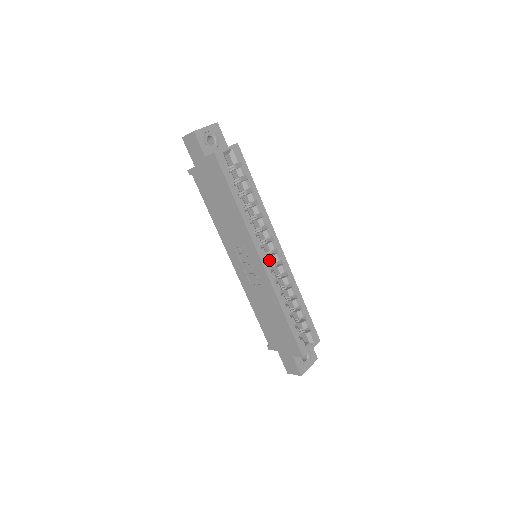
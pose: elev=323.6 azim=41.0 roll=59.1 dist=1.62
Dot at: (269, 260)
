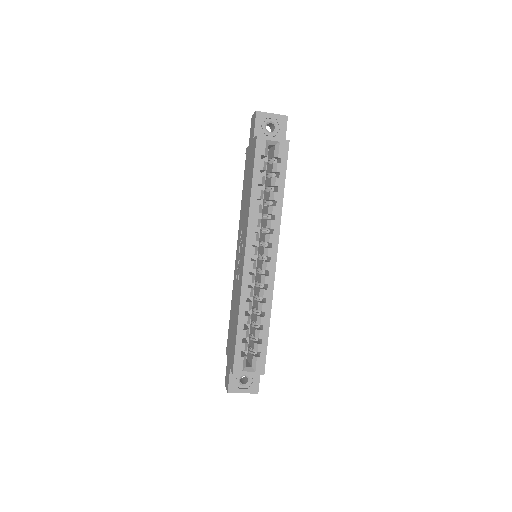
Dot at: (261, 265)
